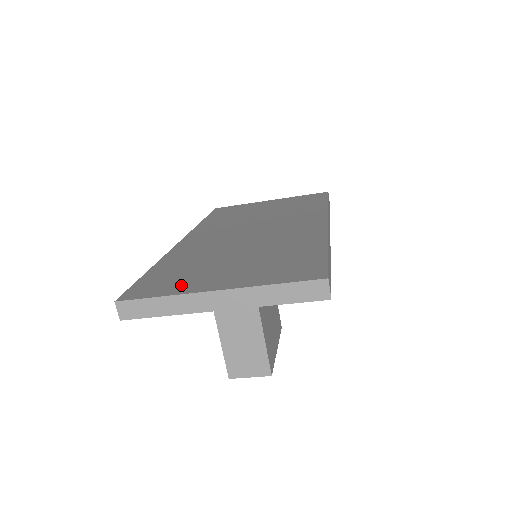
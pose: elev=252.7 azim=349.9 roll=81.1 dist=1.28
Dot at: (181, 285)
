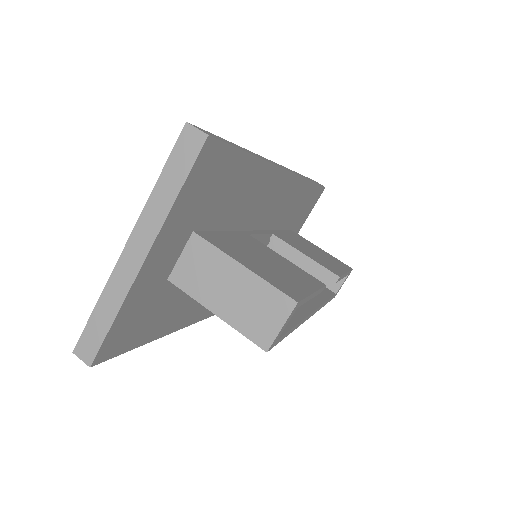
Dot at: occluded
